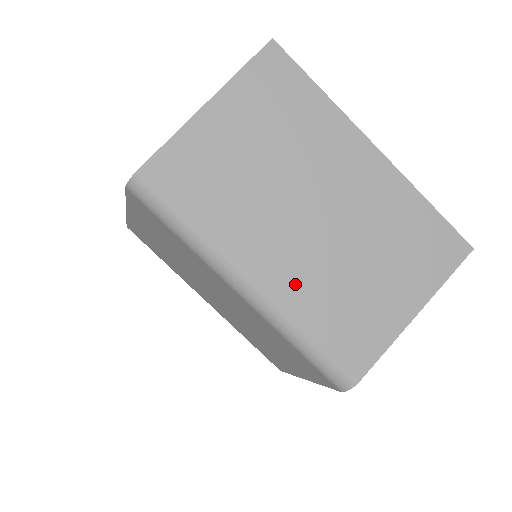
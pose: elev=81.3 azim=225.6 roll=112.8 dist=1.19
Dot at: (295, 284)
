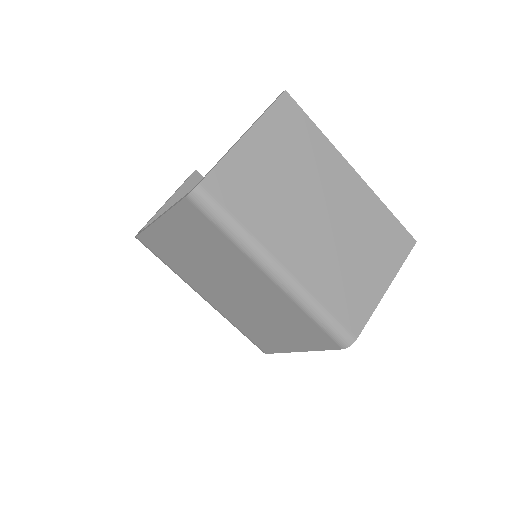
Dot at: (312, 269)
